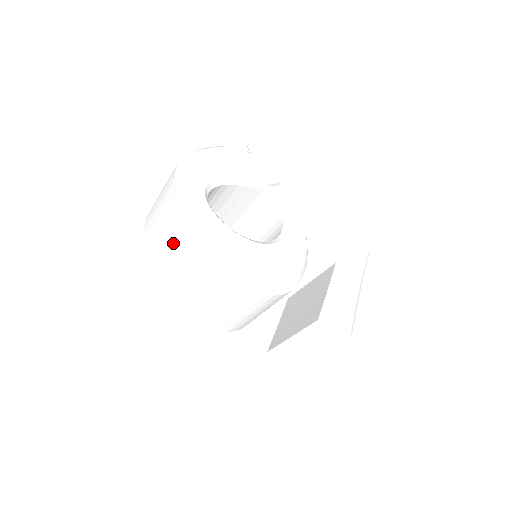
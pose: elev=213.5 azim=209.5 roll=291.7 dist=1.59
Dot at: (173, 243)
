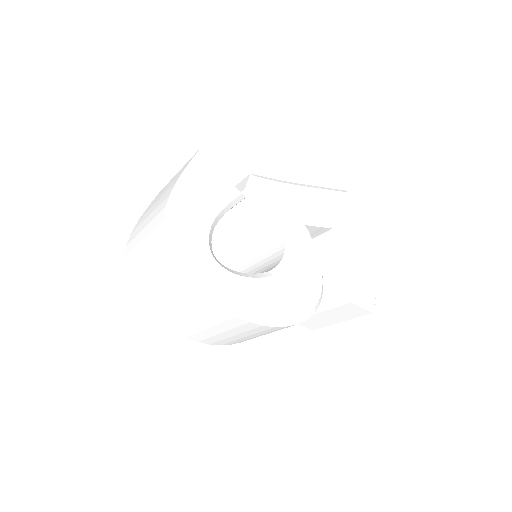
Dot at: (202, 316)
